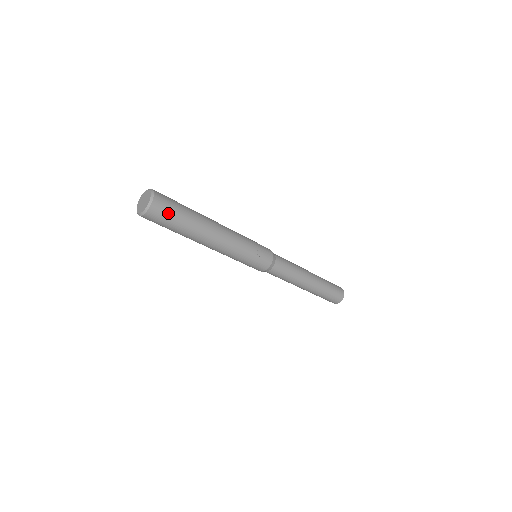
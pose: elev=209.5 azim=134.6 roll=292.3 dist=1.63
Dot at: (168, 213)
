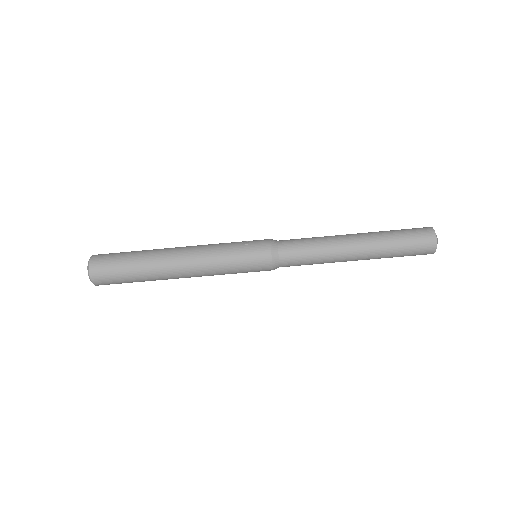
Dot at: (111, 258)
